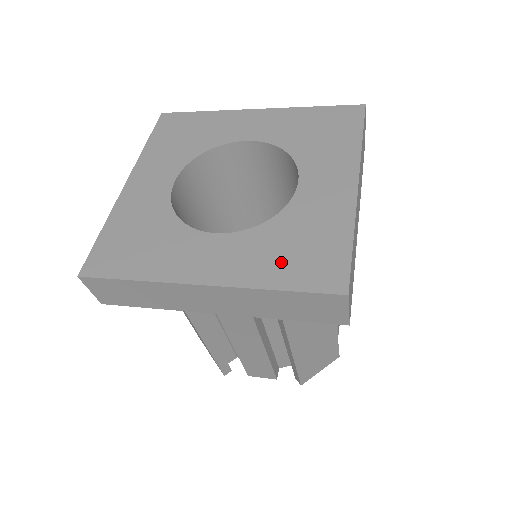
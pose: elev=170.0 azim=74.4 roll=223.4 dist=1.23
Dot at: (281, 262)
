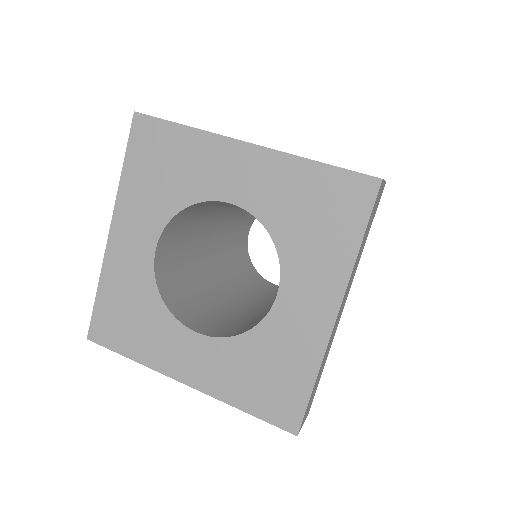
Dot at: (249, 385)
